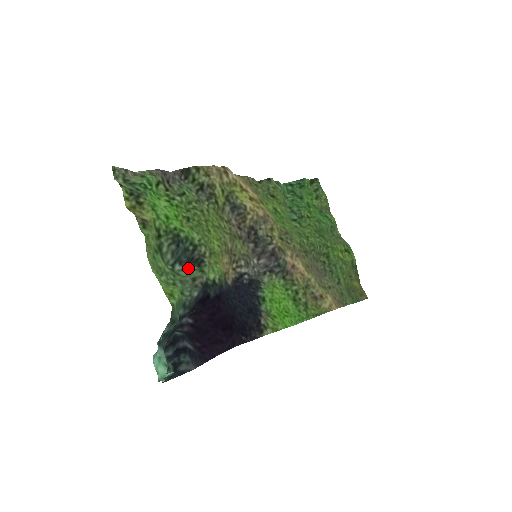
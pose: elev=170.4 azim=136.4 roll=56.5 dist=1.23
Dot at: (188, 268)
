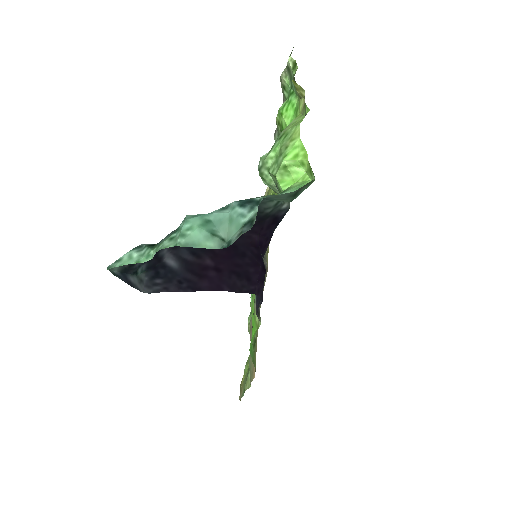
Dot at: occluded
